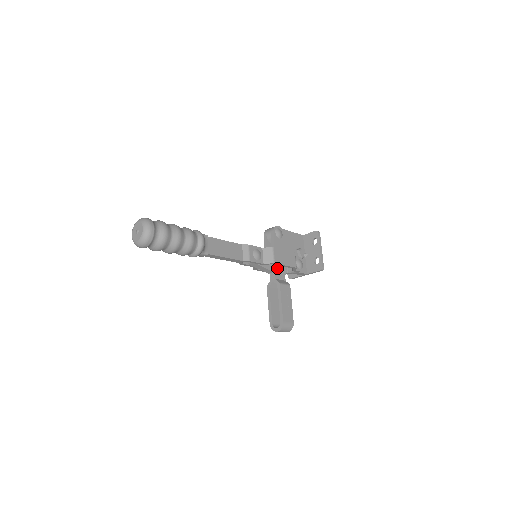
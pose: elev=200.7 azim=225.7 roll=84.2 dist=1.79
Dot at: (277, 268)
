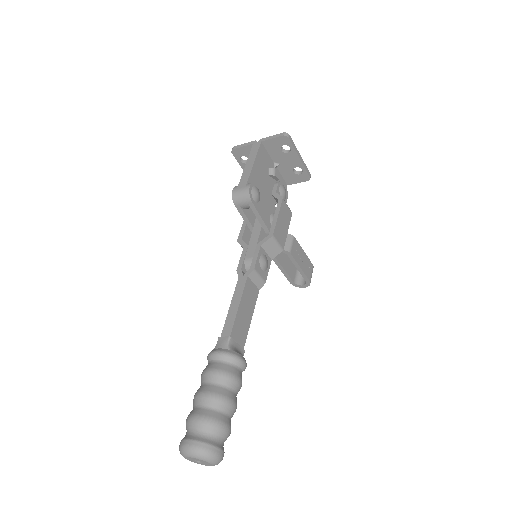
Dot at: occluded
